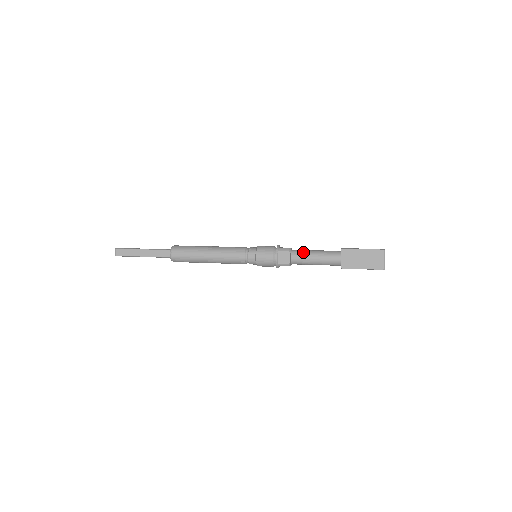
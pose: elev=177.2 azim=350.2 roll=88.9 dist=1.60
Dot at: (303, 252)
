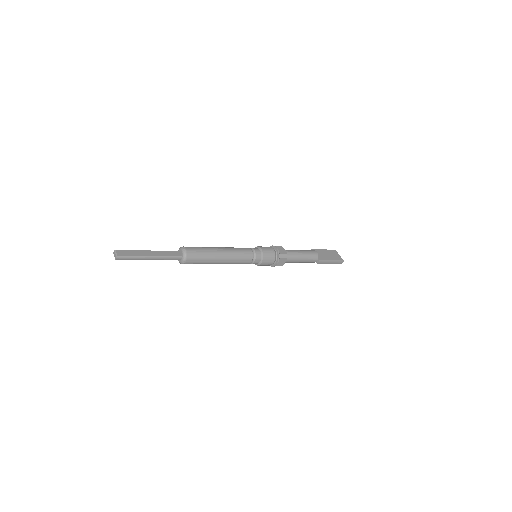
Dot at: (290, 250)
